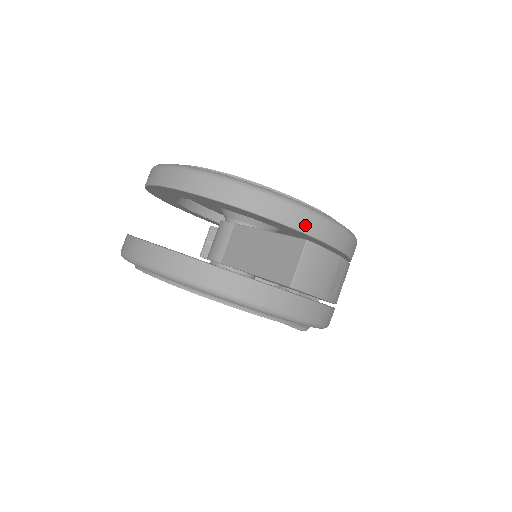
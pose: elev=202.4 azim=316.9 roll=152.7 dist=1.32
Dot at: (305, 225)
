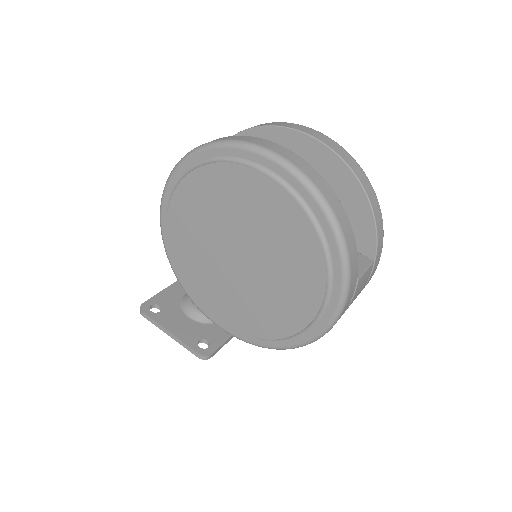
Dot at: (379, 251)
